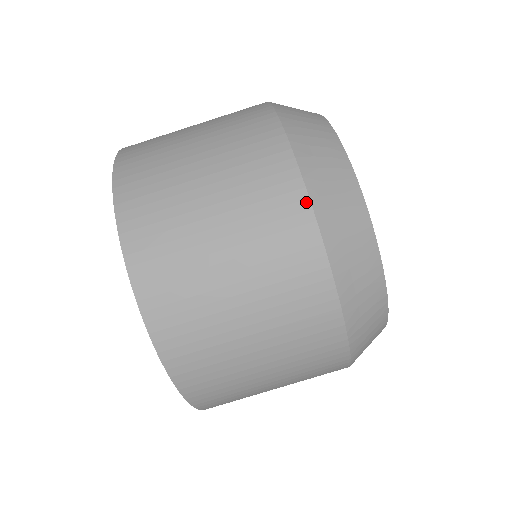
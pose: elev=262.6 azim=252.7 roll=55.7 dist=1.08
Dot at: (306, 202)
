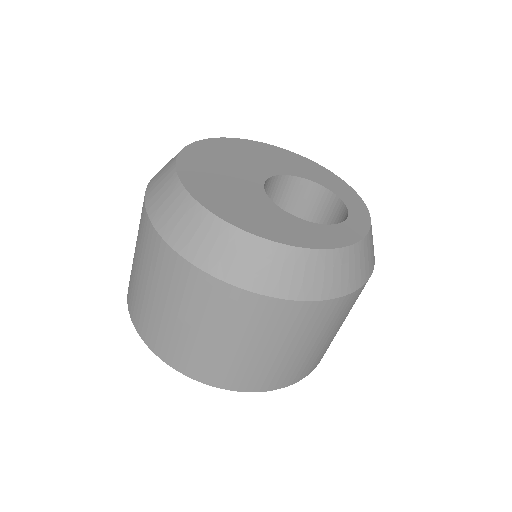
Dot at: (146, 215)
